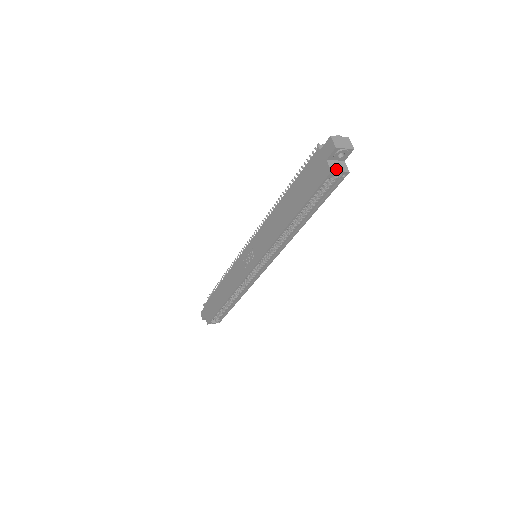
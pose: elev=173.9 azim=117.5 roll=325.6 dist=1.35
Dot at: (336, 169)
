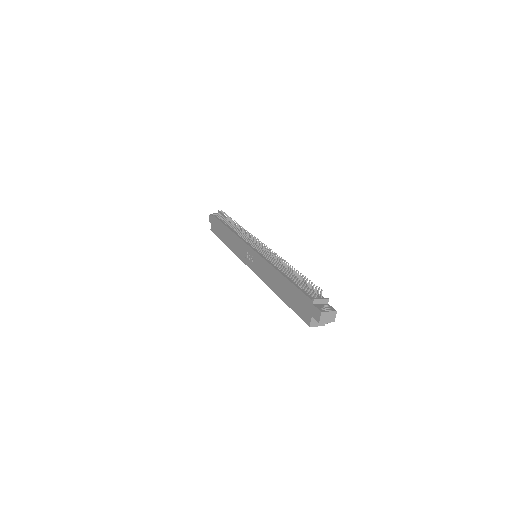
Dot at: (315, 324)
